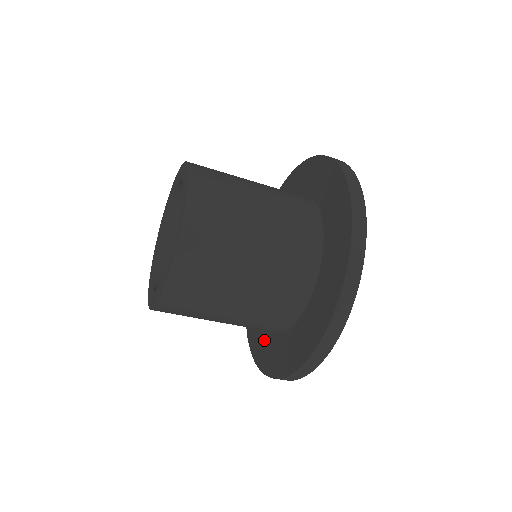
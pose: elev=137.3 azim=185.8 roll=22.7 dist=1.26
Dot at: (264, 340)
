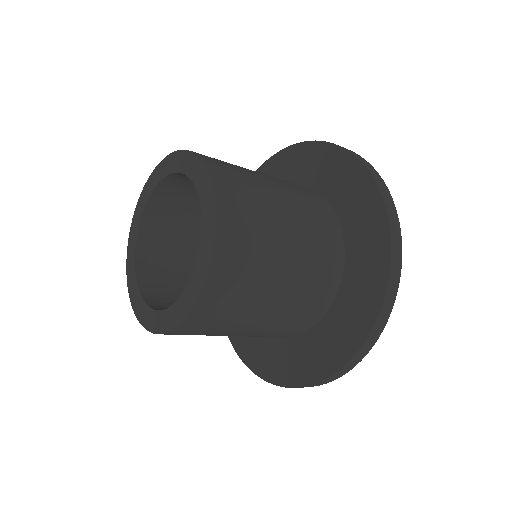
Dot at: (295, 353)
